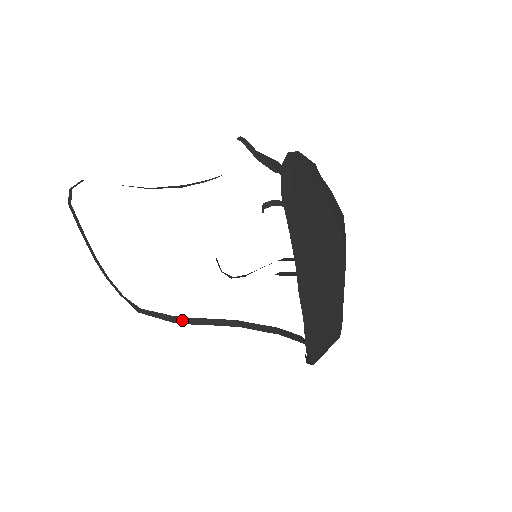
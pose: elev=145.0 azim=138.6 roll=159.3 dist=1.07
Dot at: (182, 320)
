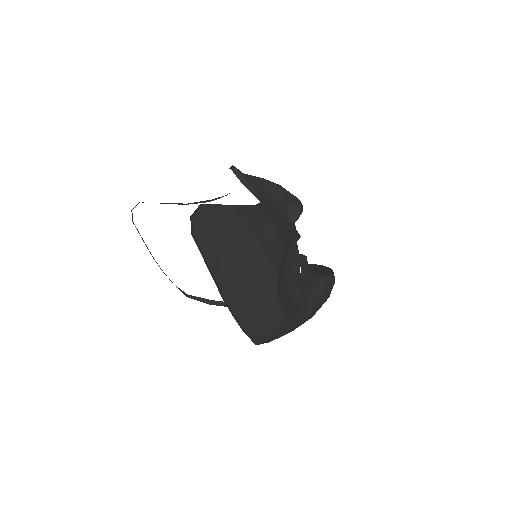
Dot at: (217, 303)
